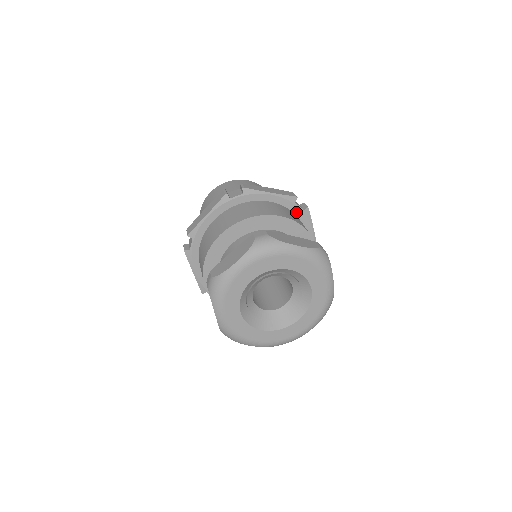
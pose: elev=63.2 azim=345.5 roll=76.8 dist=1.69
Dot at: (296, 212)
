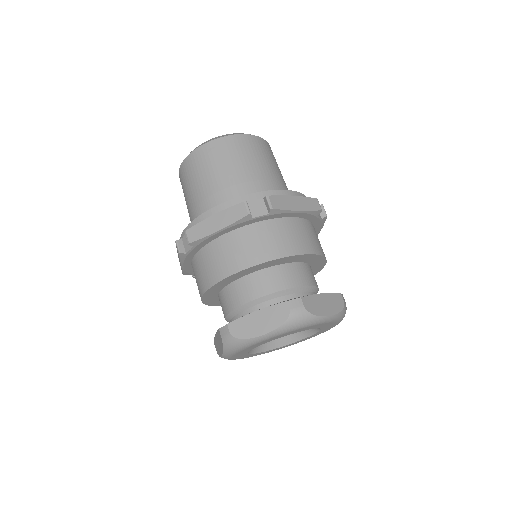
Dot at: (262, 219)
